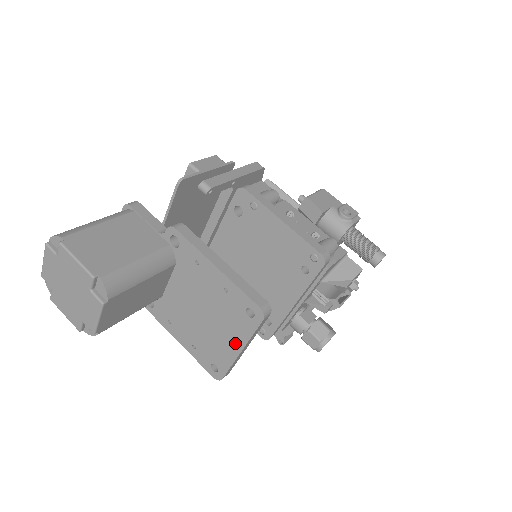
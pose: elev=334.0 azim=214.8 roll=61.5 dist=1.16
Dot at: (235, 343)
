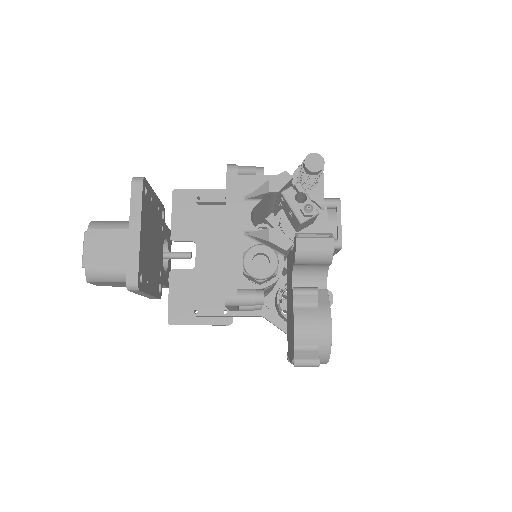
Dot at: occluded
